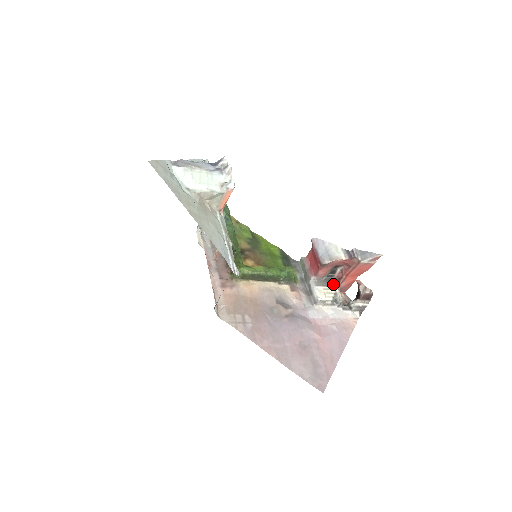
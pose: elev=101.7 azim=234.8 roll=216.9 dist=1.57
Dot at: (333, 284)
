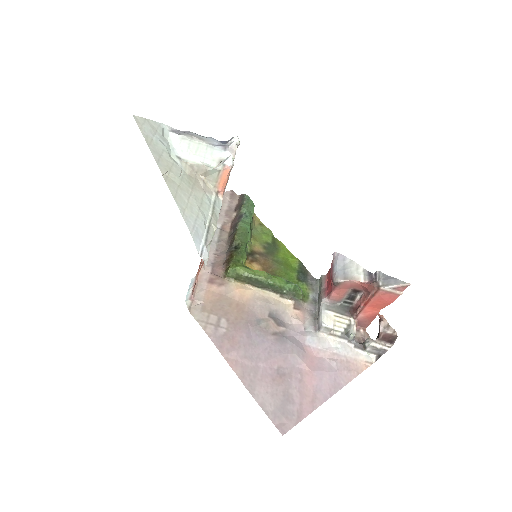
Dot at: (350, 313)
